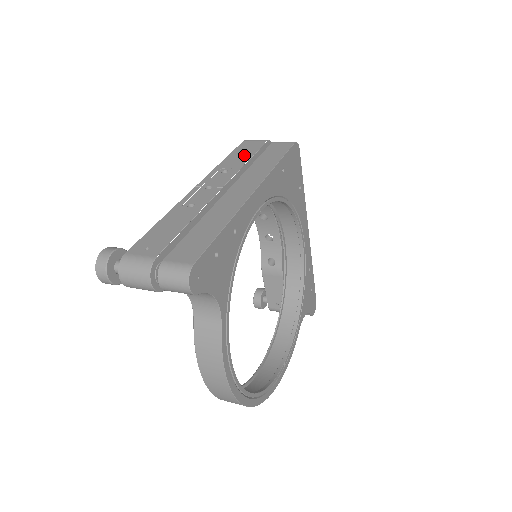
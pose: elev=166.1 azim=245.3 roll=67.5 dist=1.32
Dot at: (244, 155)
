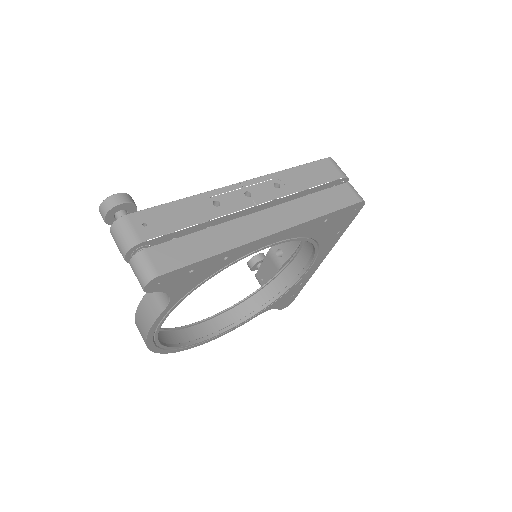
Dot at: (309, 179)
